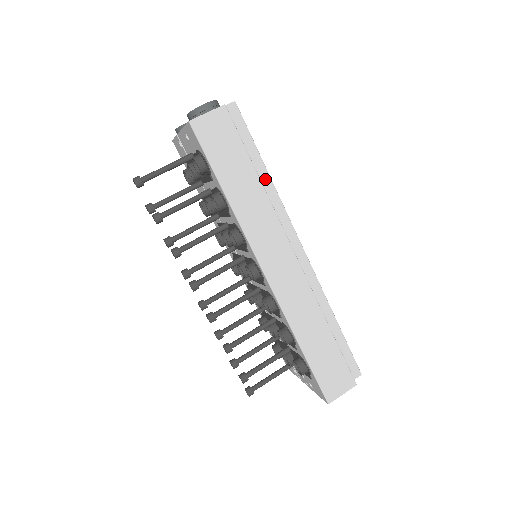
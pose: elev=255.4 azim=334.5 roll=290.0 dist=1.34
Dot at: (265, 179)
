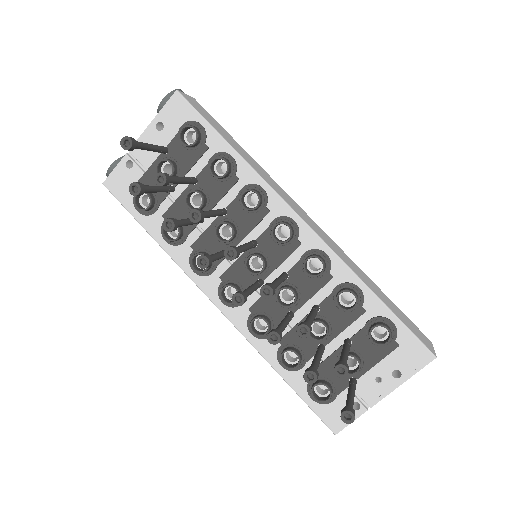
Dot at: occluded
